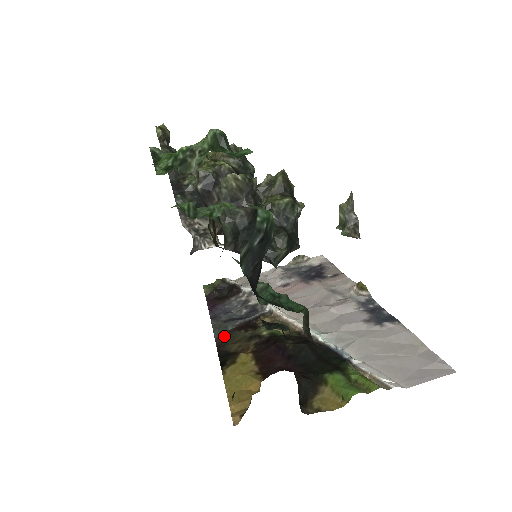
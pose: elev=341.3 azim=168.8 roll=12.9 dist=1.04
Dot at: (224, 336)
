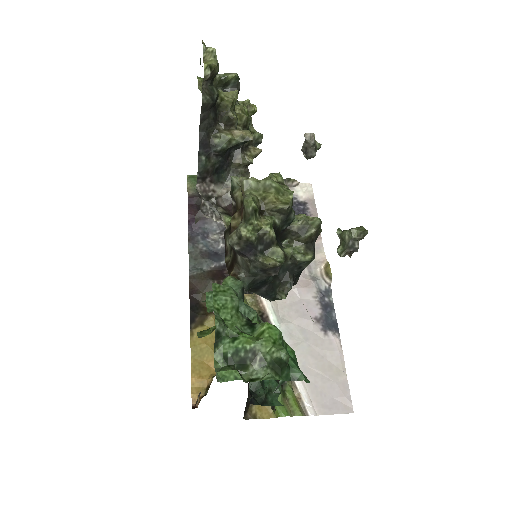
Dot at: (198, 279)
